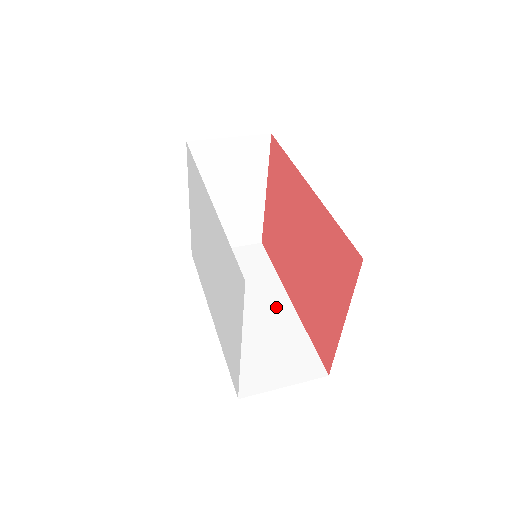
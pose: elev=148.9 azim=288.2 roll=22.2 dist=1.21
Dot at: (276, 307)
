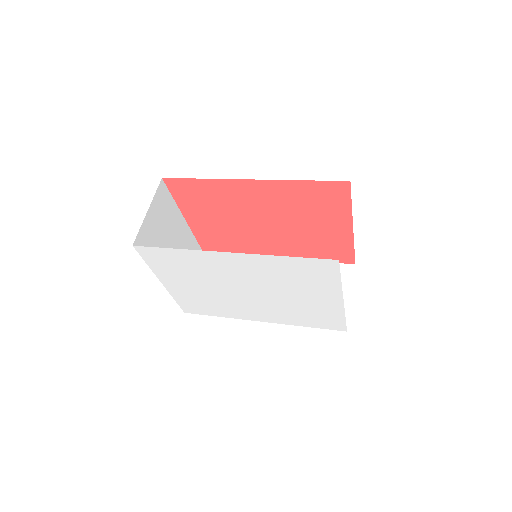
Dot at: occluded
